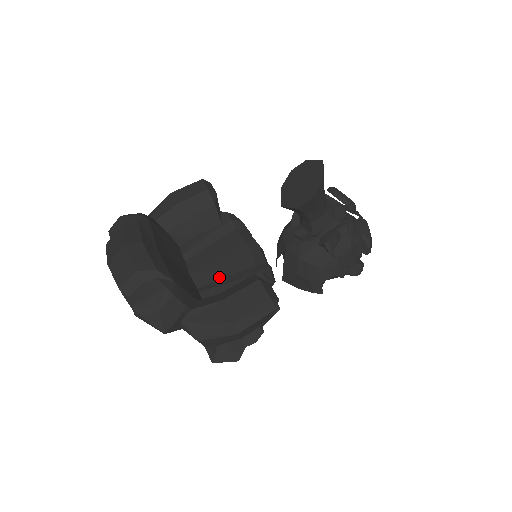
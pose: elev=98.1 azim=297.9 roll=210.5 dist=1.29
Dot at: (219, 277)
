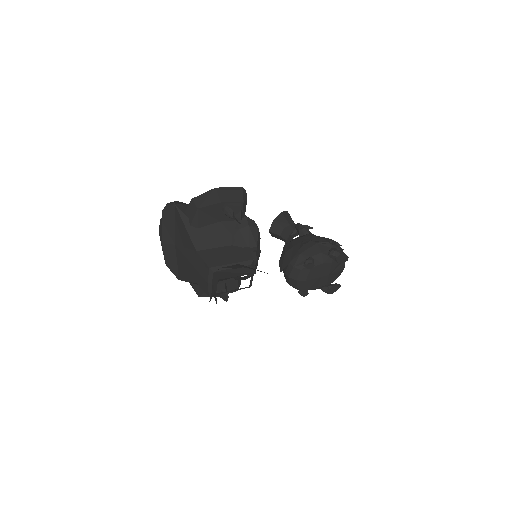
Dot at: occluded
